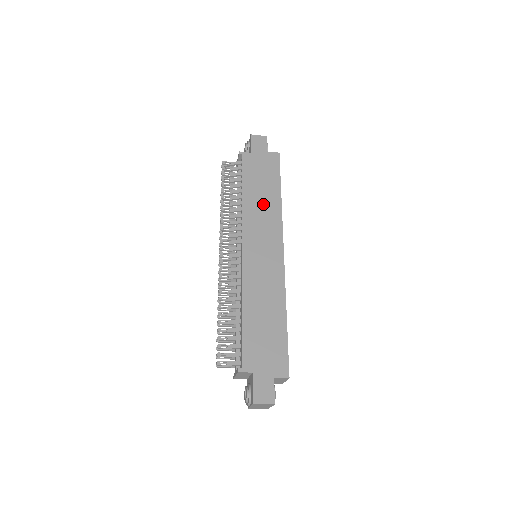
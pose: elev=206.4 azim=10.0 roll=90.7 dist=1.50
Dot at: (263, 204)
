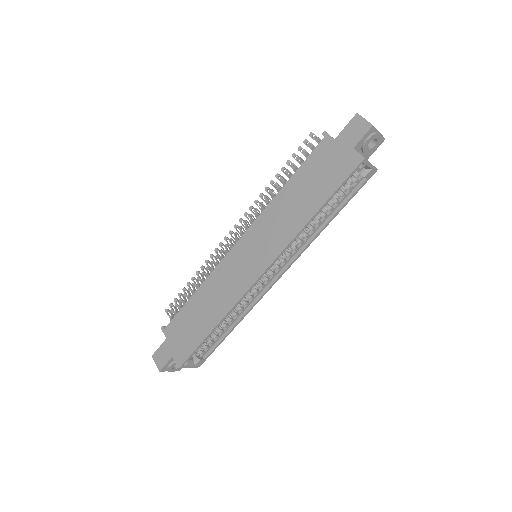
Dot at: (290, 211)
